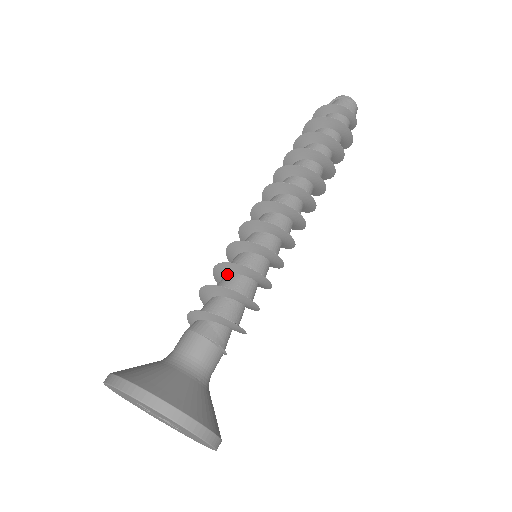
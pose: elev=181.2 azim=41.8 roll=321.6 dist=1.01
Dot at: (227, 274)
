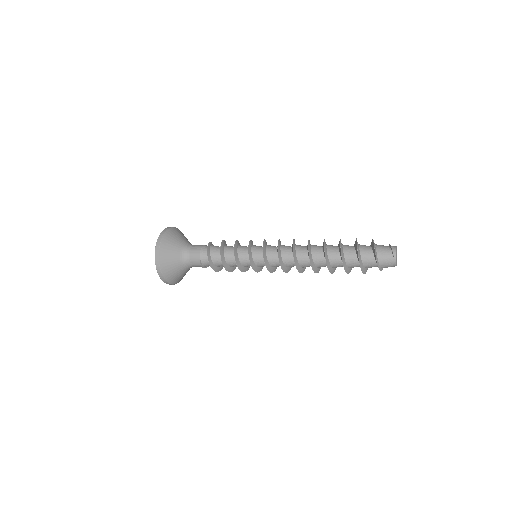
Dot at: occluded
